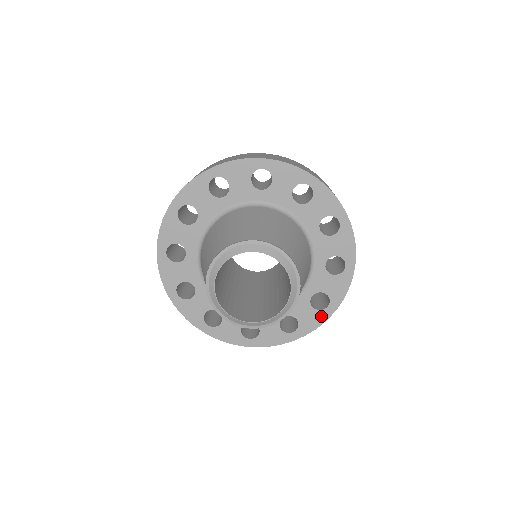
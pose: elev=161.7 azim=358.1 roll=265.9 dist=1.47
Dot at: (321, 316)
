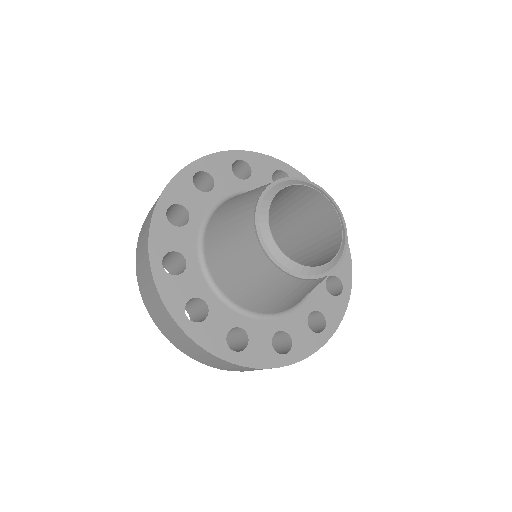
Dot at: (272, 359)
